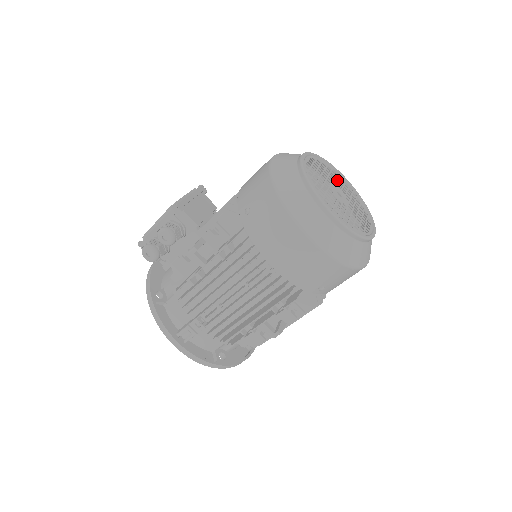
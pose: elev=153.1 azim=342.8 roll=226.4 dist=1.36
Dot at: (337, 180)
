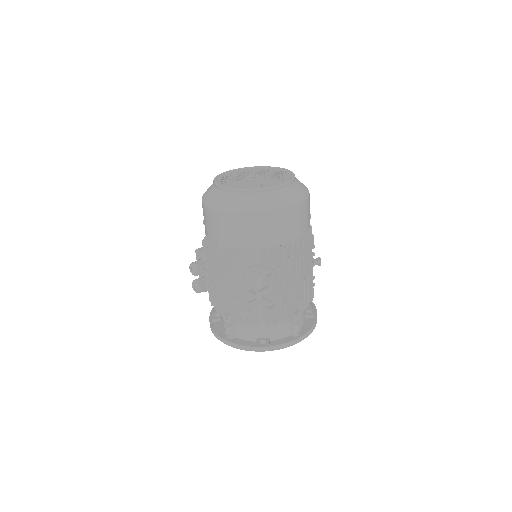
Dot at: (264, 172)
